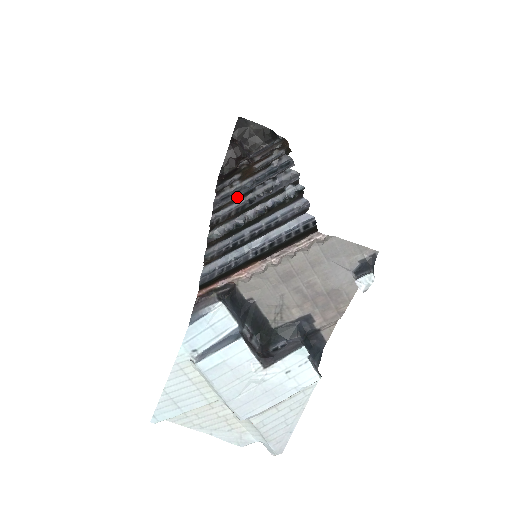
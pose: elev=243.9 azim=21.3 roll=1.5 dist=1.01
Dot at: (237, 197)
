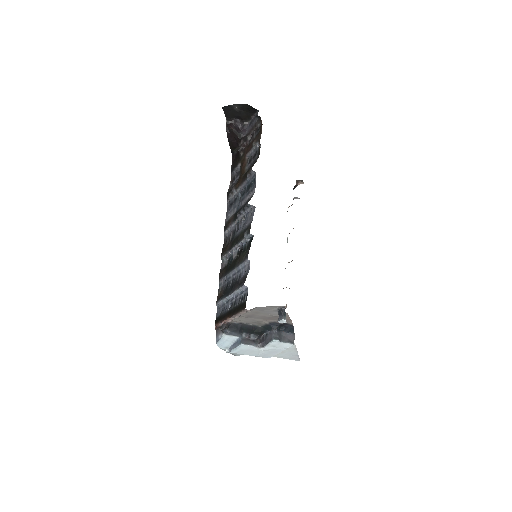
Dot at: (233, 216)
